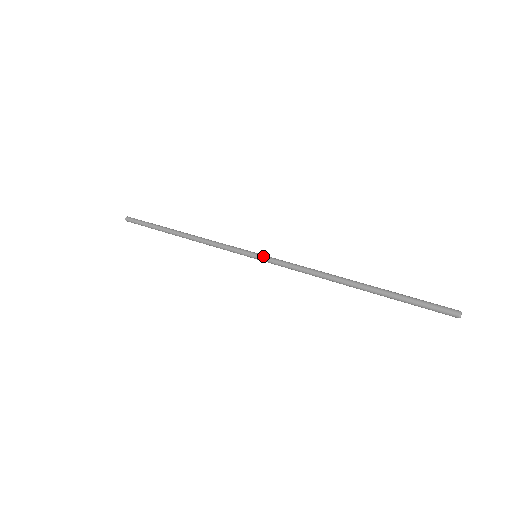
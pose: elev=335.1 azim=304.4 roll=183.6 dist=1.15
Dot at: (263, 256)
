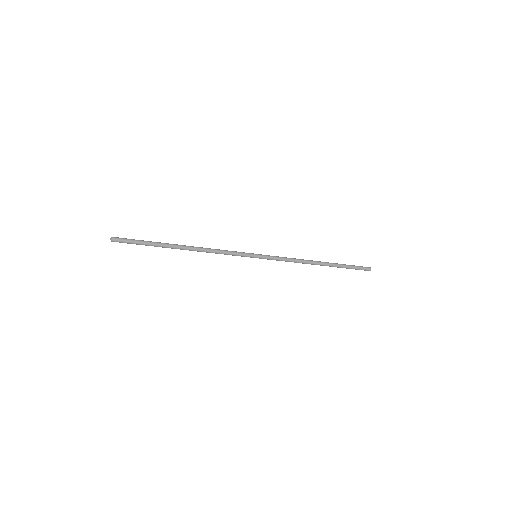
Dot at: (262, 255)
